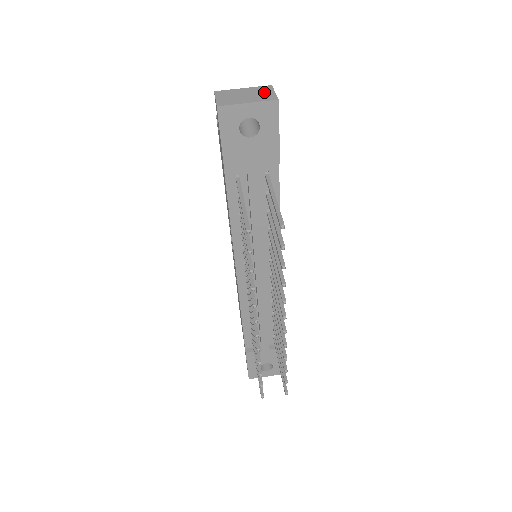
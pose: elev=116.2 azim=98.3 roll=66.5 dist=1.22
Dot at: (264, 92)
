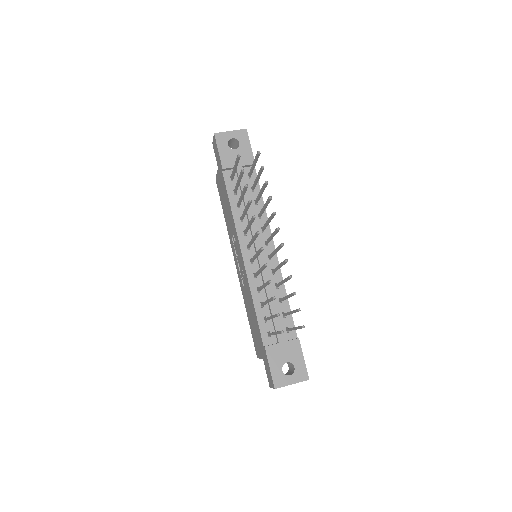
Dot at: occluded
